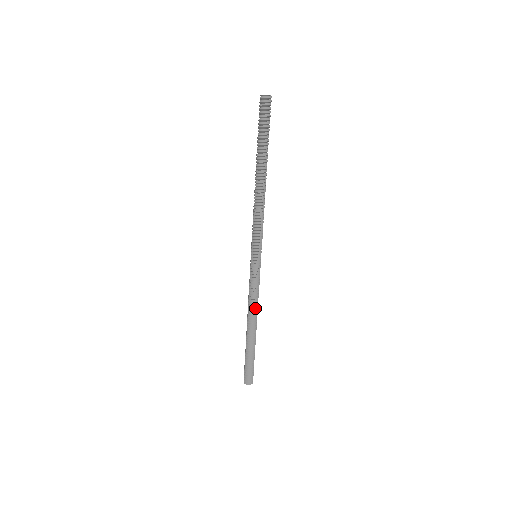
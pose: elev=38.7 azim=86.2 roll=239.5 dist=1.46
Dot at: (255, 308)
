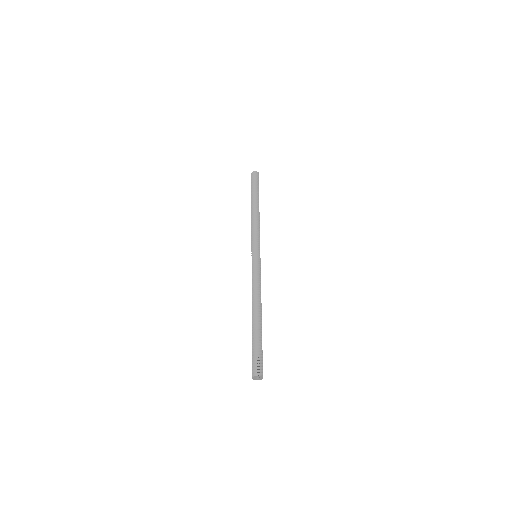
Dot at: (258, 292)
